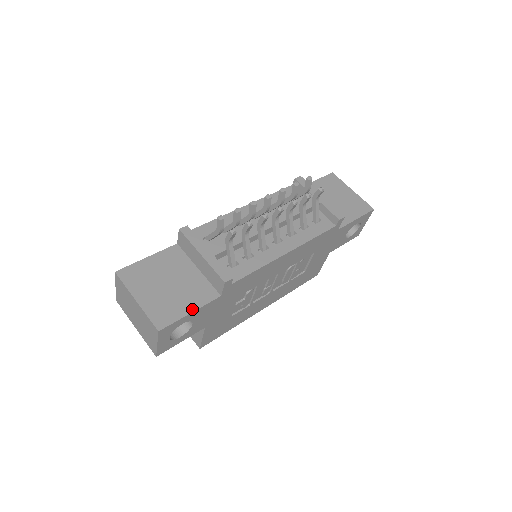
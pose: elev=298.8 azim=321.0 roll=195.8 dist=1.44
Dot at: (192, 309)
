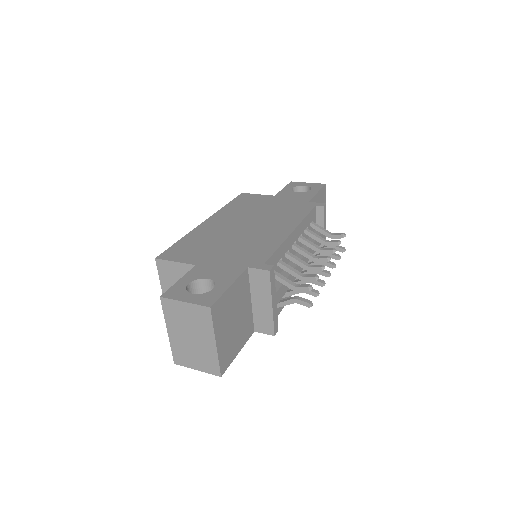
Dot at: (240, 349)
